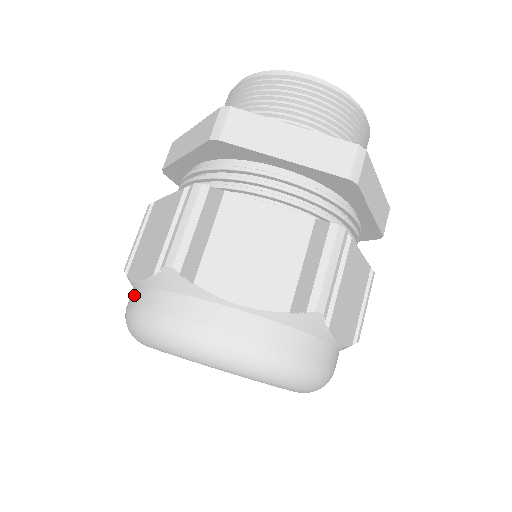
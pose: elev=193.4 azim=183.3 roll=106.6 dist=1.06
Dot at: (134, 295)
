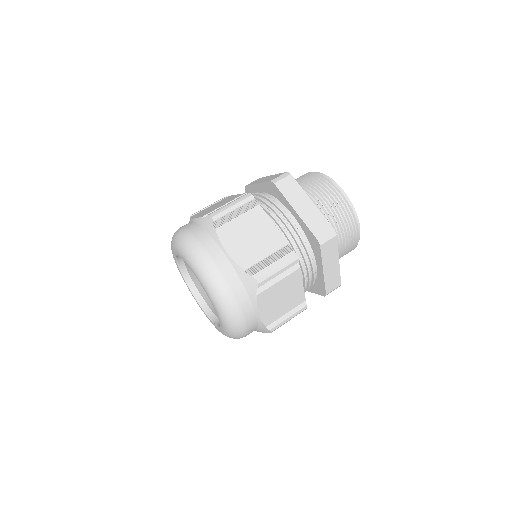
Dot at: (187, 224)
